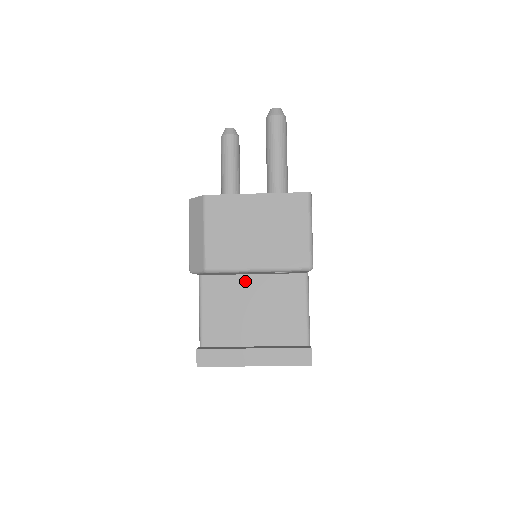
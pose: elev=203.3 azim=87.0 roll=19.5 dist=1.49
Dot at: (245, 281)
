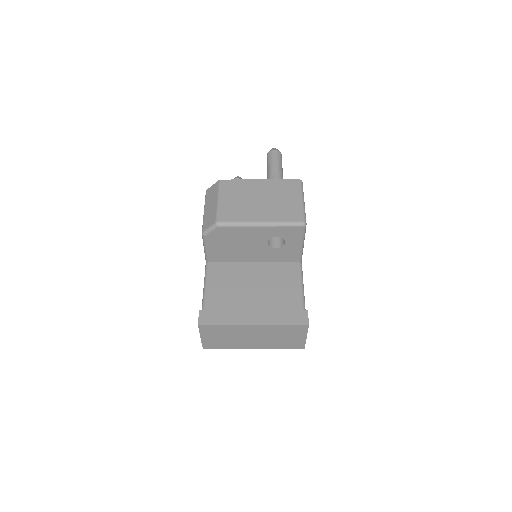
Dot at: (246, 267)
